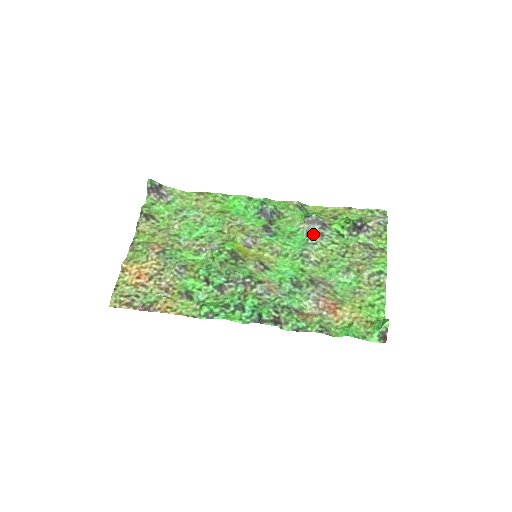
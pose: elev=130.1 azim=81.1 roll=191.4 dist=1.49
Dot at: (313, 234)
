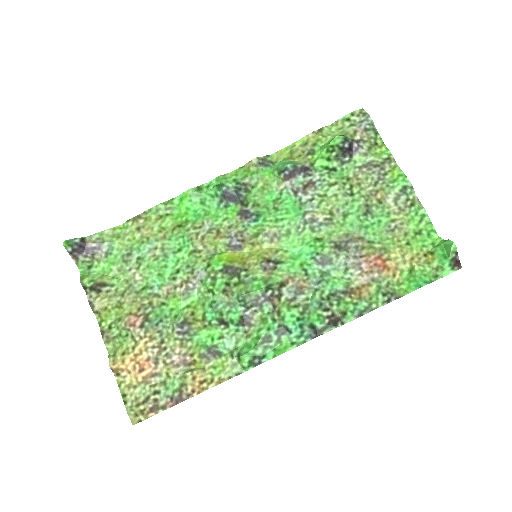
Dot at: (302, 189)
